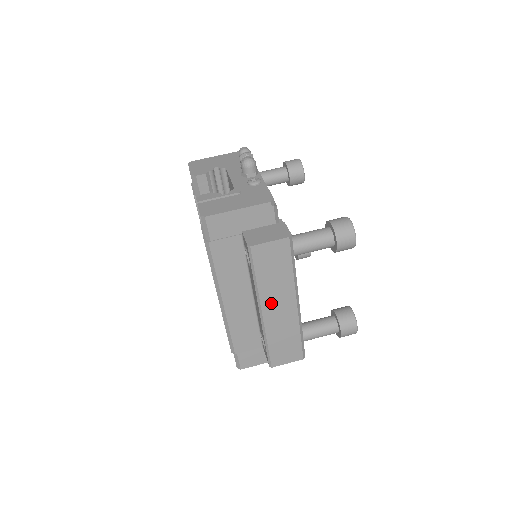
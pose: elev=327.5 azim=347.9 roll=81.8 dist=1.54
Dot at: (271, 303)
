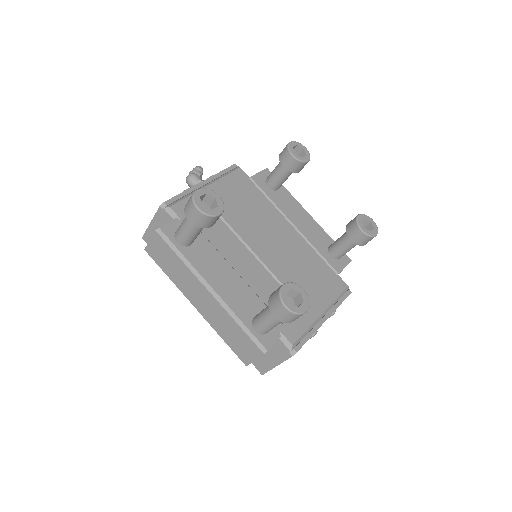
Dot at: (193, 296)
